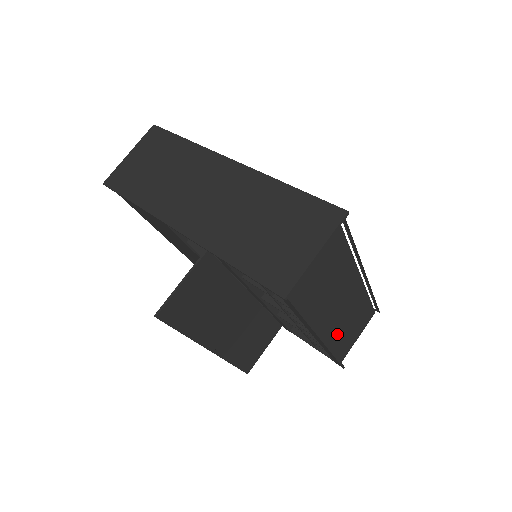
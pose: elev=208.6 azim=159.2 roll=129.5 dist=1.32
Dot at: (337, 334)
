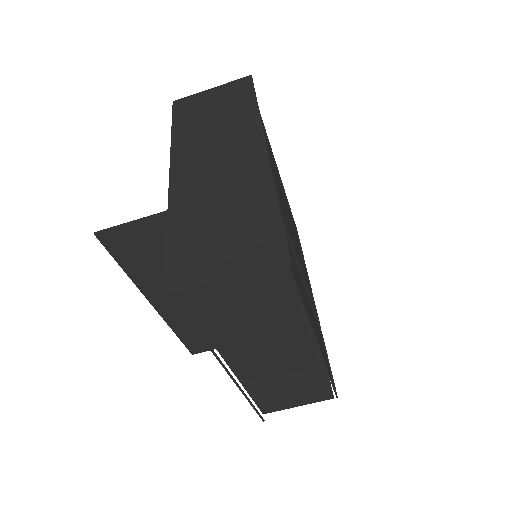
Dot at: (262, 382)
